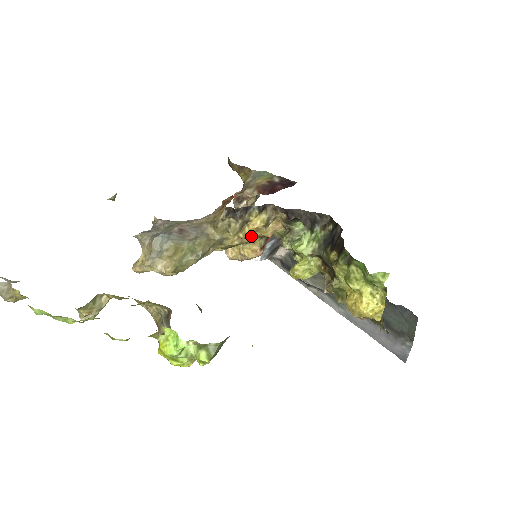
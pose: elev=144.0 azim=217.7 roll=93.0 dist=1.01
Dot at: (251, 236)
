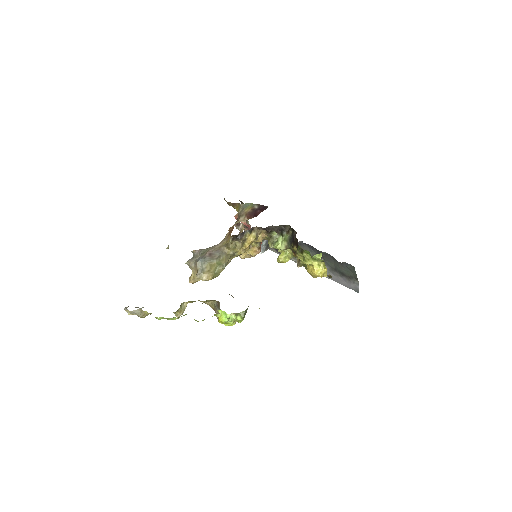
Dot at: occluded
